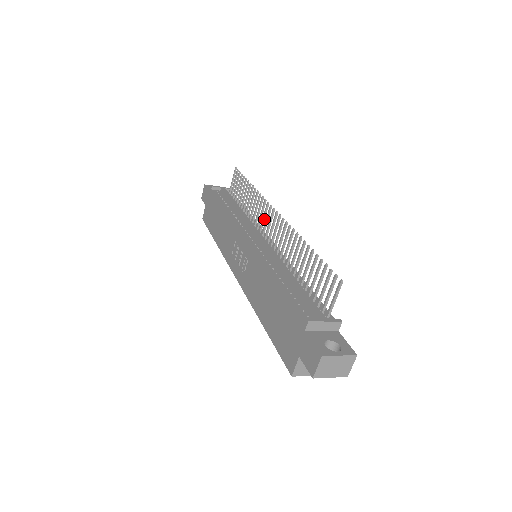
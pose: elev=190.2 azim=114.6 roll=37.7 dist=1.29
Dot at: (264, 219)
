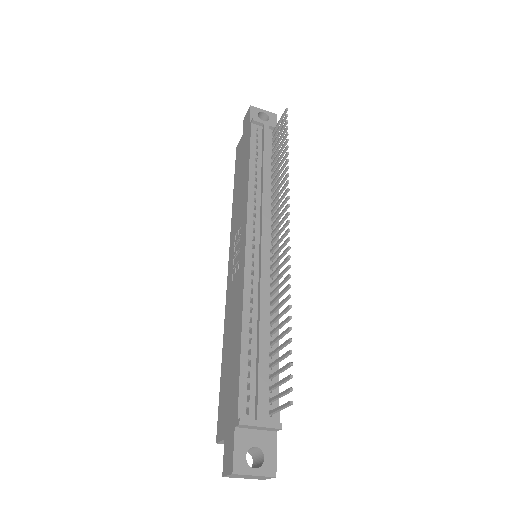
Dot at: (279, 218)
